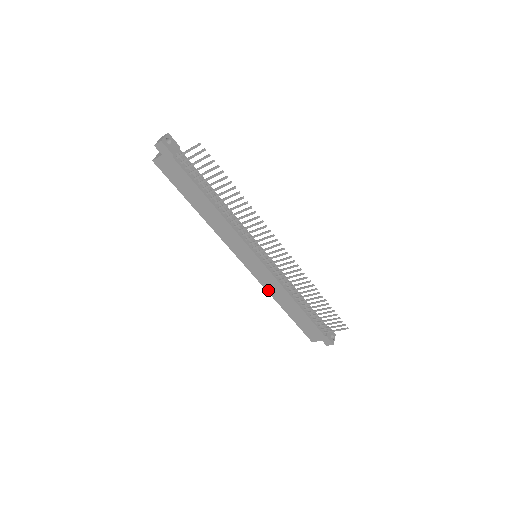
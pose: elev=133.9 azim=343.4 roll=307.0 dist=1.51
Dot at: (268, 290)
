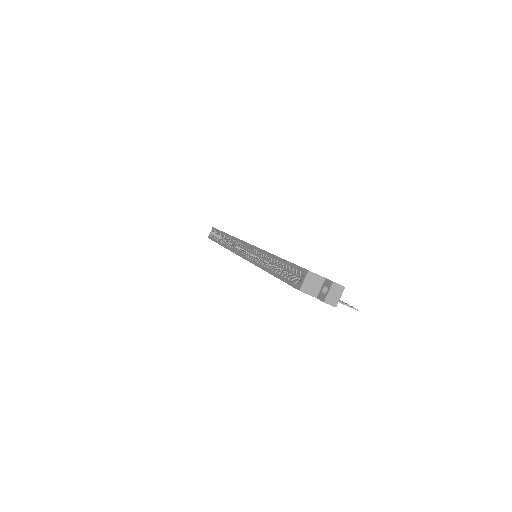
Dot at: occluded
